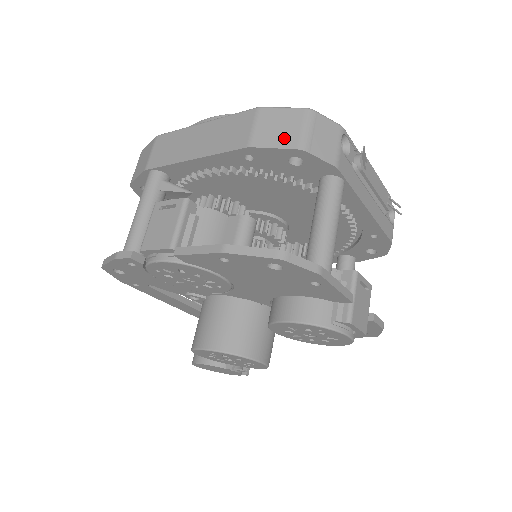
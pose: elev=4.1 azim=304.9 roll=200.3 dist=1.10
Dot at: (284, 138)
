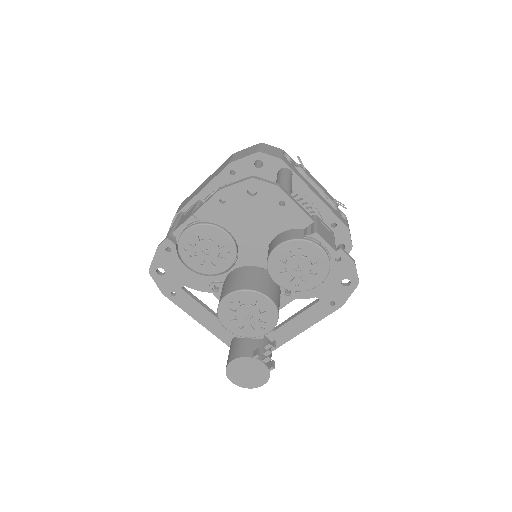
Dot at: (249, 153)
